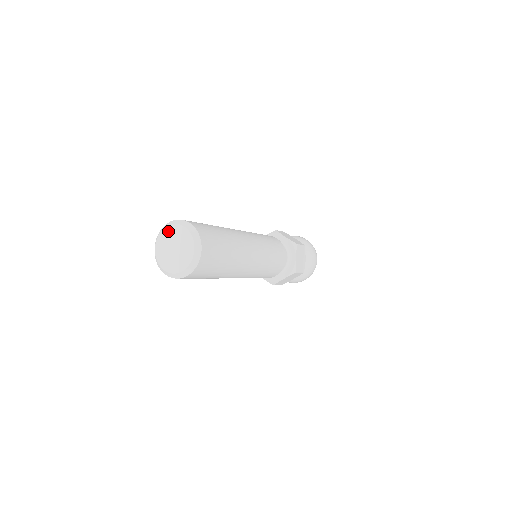
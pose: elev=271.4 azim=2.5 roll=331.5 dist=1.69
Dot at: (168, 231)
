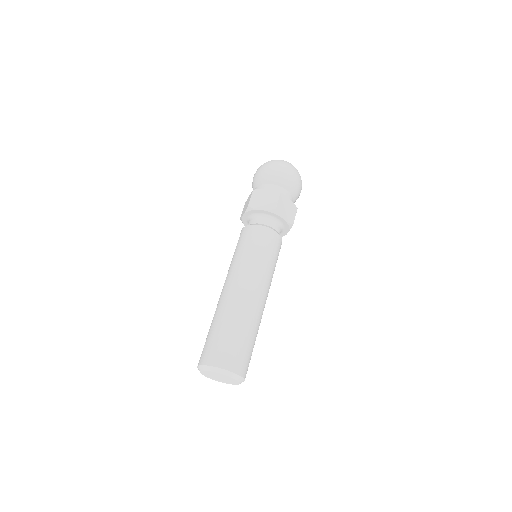
Dot at: (205, 373)
